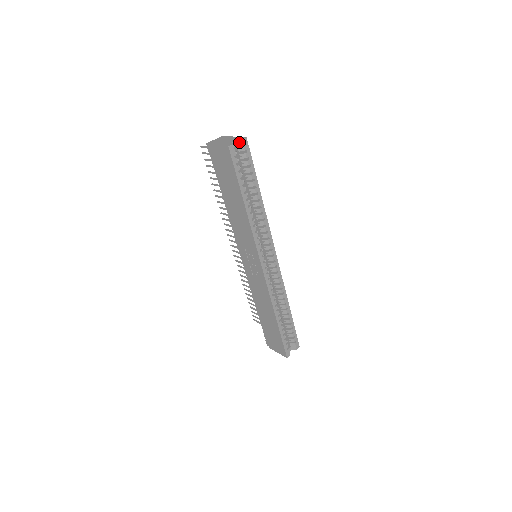
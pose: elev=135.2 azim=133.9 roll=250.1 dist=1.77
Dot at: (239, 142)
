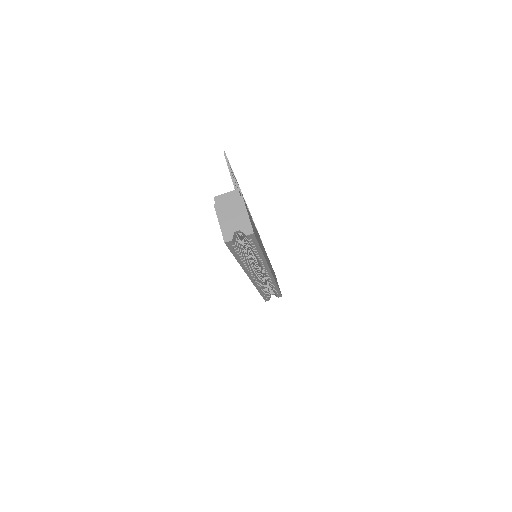
Dot at: (243, 233)
